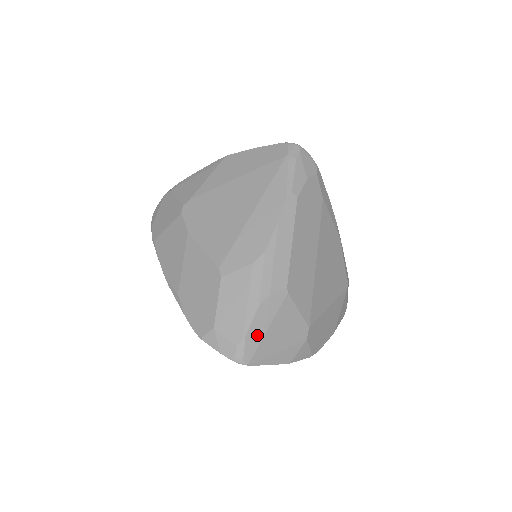
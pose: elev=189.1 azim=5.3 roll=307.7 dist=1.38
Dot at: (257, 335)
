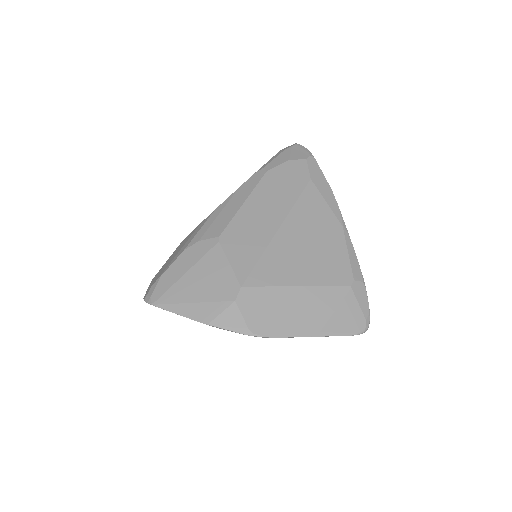
Dot at: (173, 277)
